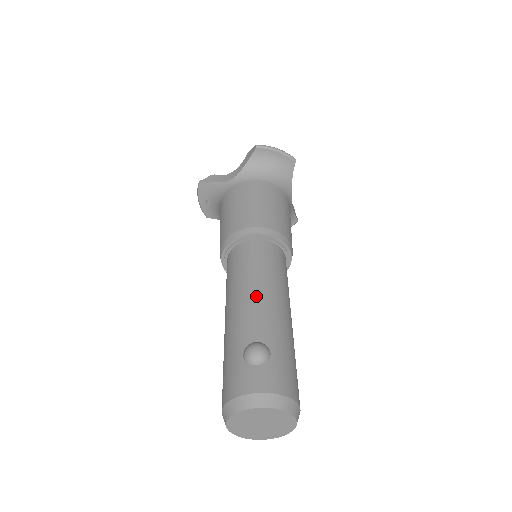
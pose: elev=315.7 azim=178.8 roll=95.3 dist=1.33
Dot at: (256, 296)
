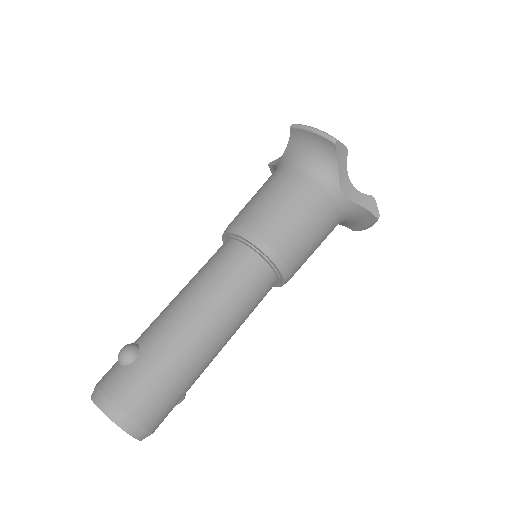
Dot at: (178, 300)
